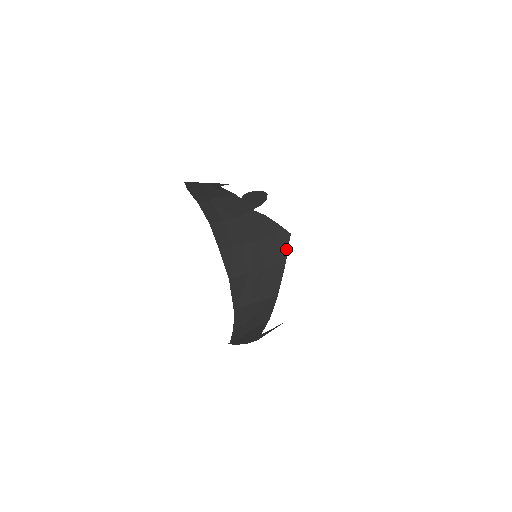
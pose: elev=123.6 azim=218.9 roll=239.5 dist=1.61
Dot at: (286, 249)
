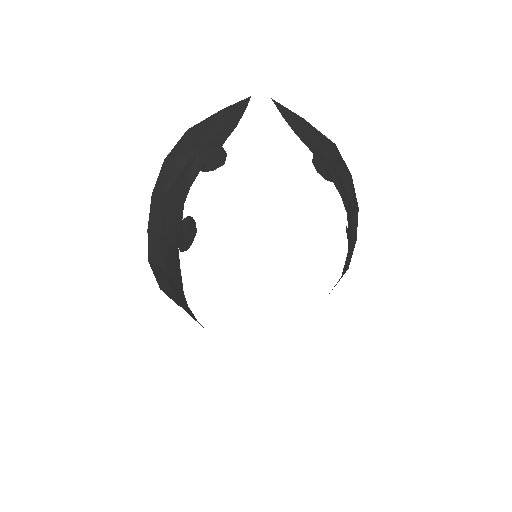
Dot at: occluded
